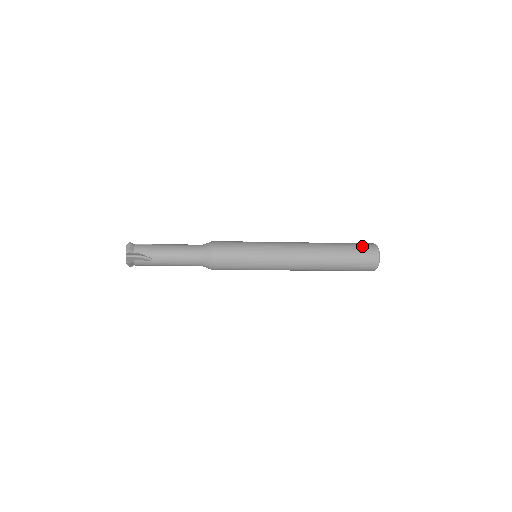
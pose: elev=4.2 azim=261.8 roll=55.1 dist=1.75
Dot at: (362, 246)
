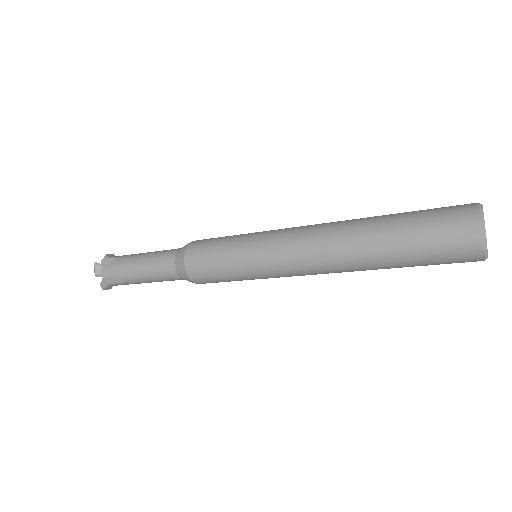
Dot at: (442, 223)
